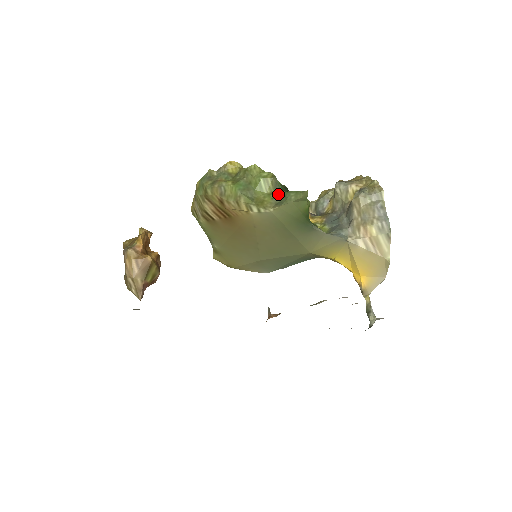
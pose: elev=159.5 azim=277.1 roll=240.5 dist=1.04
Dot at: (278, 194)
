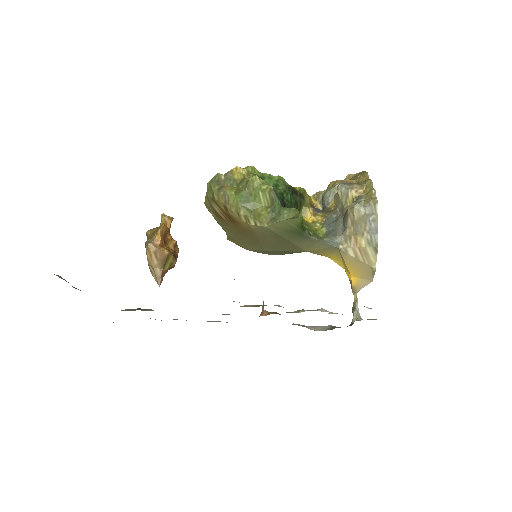
Dot at: (274, 209)
